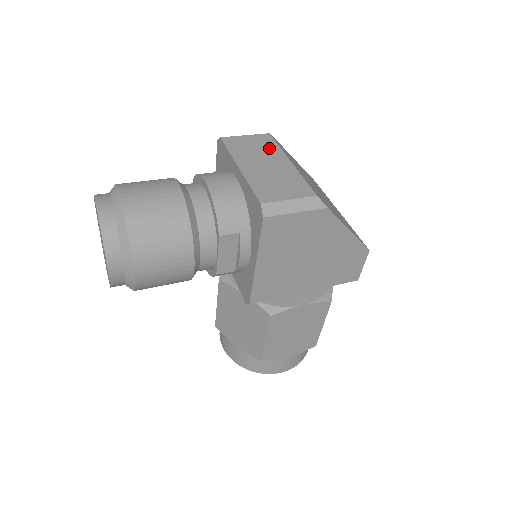
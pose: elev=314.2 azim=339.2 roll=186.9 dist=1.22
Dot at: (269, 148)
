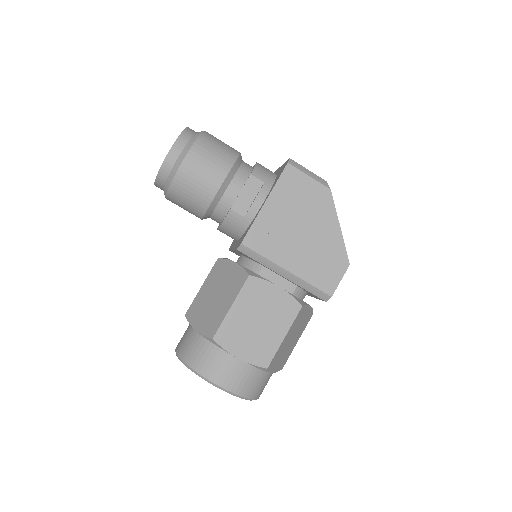
Dot at: occluded
